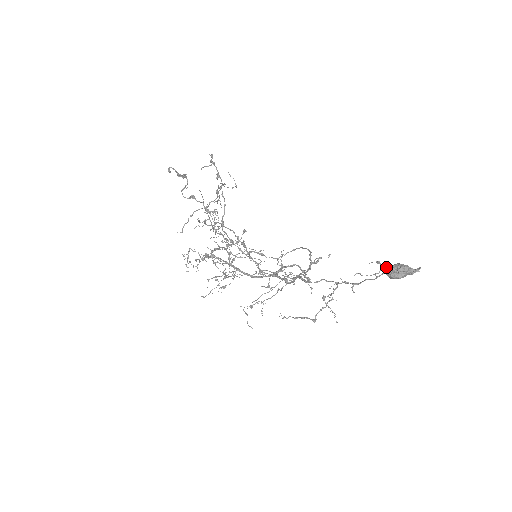
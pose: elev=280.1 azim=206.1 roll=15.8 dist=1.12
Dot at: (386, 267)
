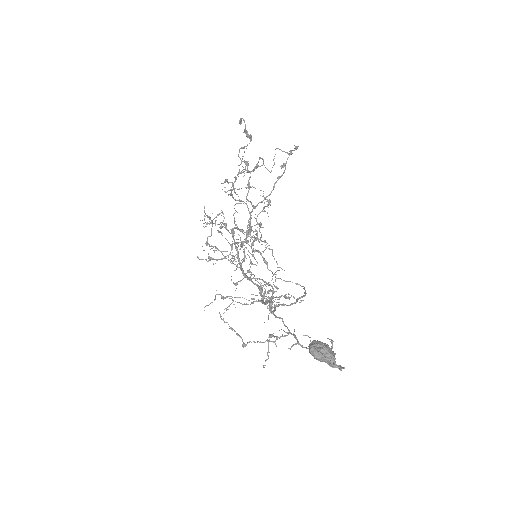
Dot at: occluded
